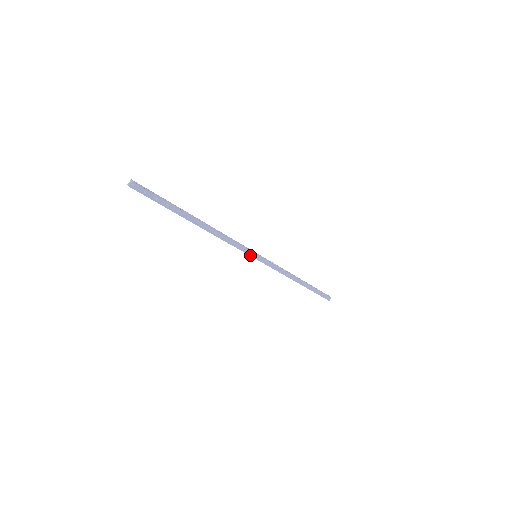
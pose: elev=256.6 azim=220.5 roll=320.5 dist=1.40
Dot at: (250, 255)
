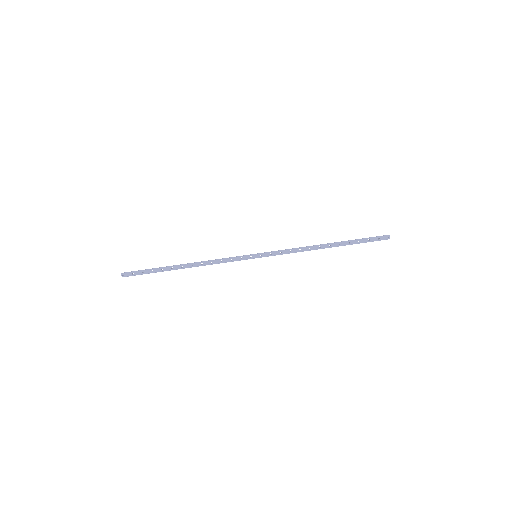
Dot at: occluded
